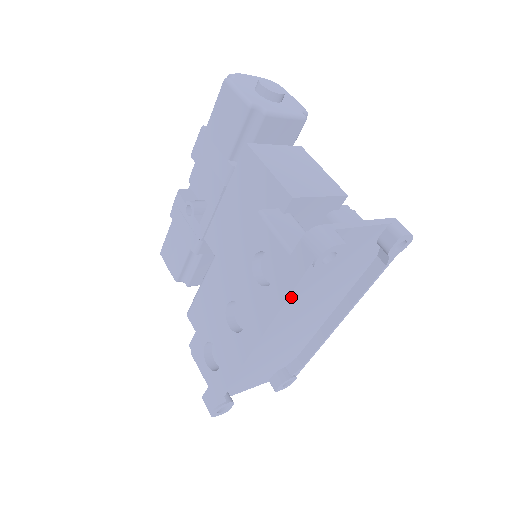
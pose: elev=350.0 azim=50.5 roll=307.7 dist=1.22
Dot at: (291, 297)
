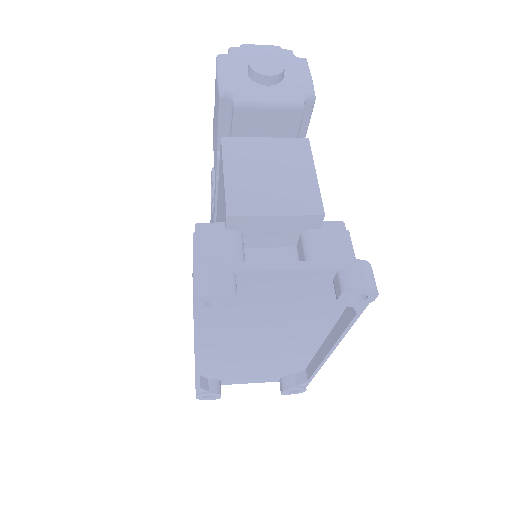
Dot at: (199, 328)
